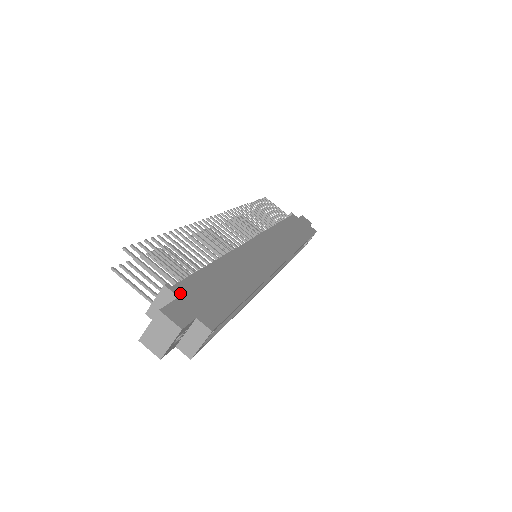
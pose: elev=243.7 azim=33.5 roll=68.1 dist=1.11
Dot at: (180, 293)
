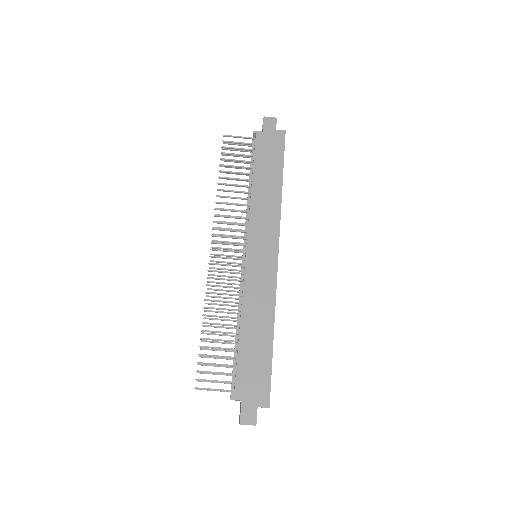
Dot at: (240, 396)
